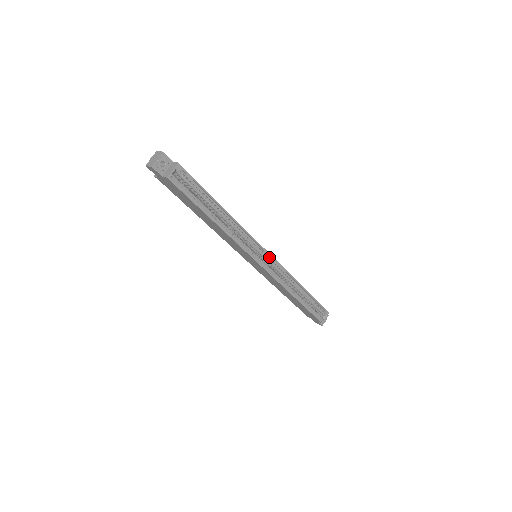
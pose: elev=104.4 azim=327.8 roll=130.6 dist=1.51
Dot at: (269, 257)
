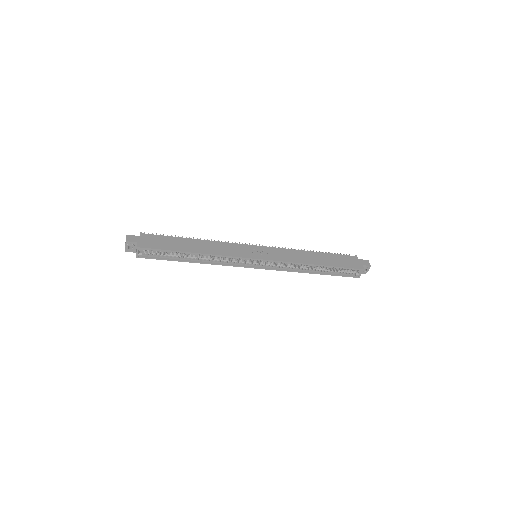
Dot at: (263, 260)
